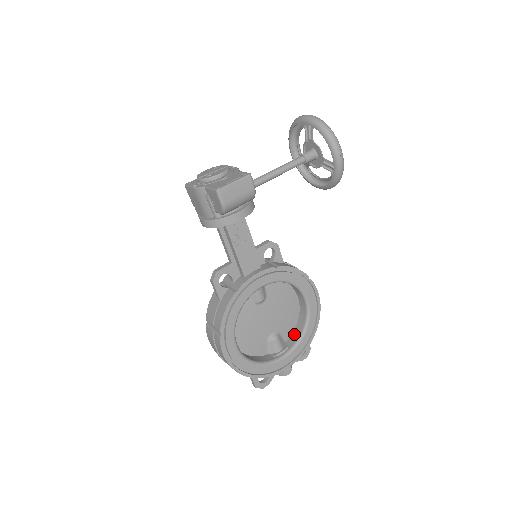
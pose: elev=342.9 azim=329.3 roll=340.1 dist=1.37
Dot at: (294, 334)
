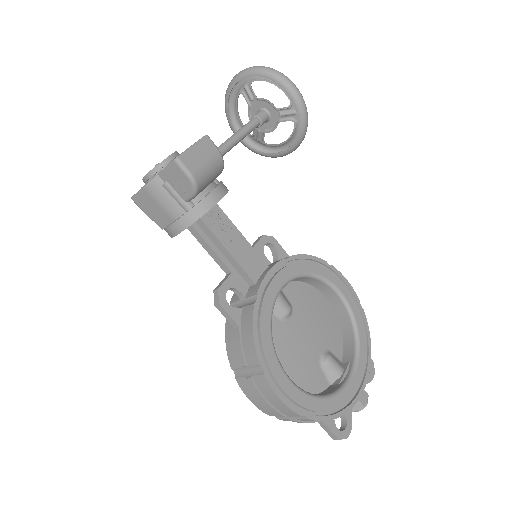
Dot at: (346, 346)
